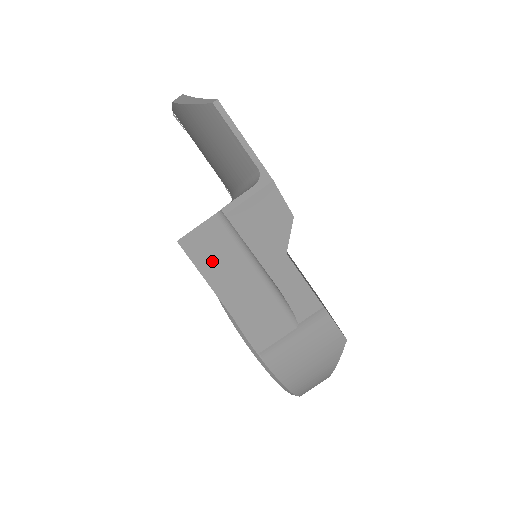
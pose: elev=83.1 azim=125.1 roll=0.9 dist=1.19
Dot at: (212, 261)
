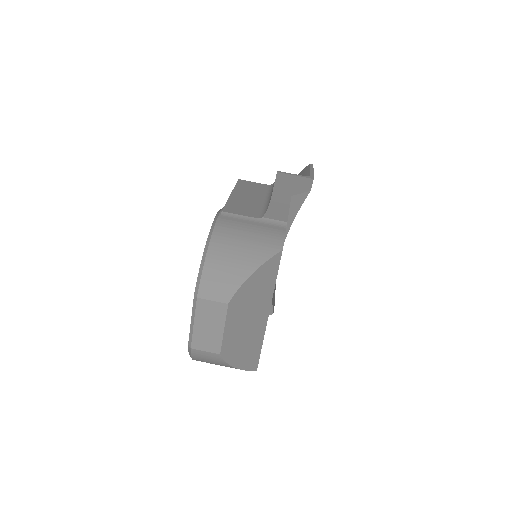
Dot at: (246, 188)
